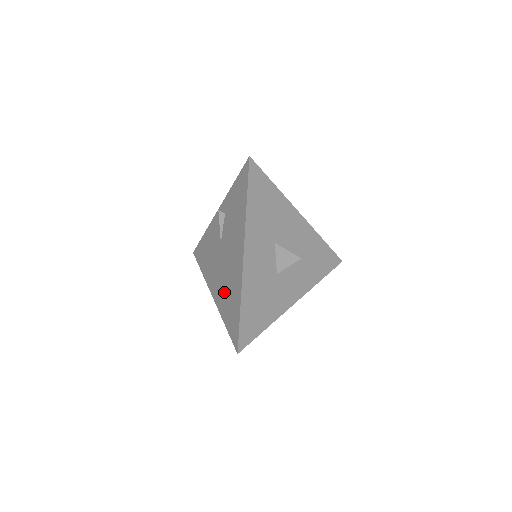
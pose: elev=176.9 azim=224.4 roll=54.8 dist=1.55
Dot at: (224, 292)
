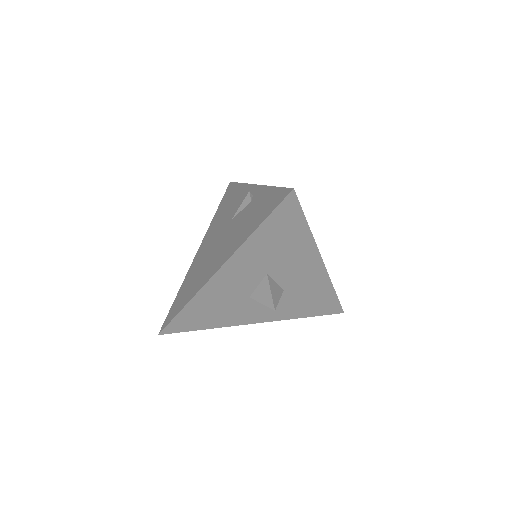
Dot at: (197, 268)
